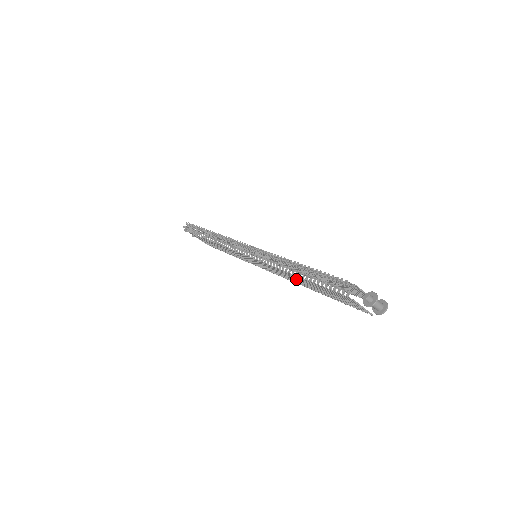
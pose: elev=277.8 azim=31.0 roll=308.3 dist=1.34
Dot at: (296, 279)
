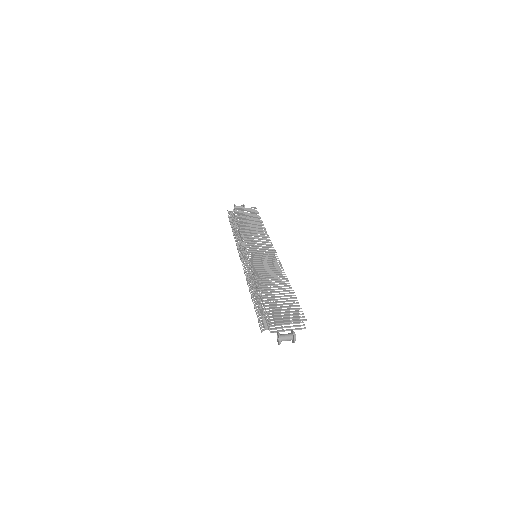
Dot at: occluded
